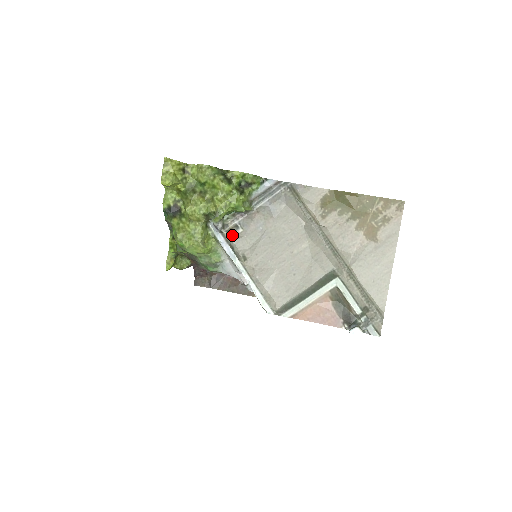
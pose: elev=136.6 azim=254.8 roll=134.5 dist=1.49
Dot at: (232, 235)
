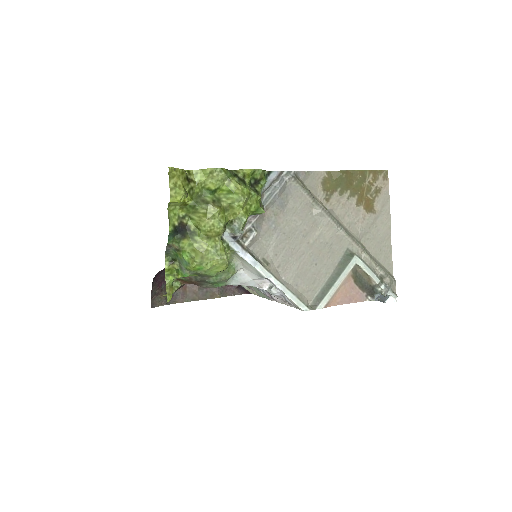
Dot at: (248, 241)
